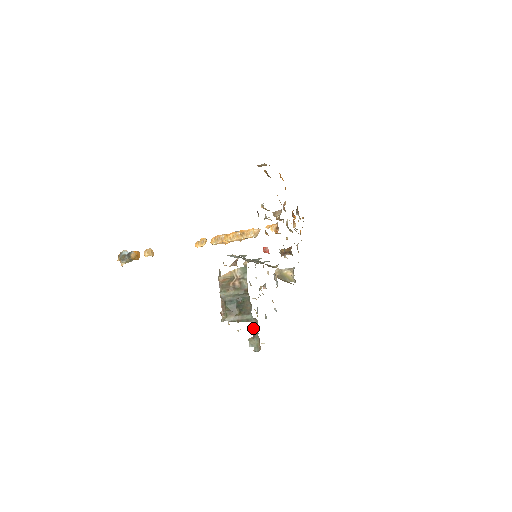
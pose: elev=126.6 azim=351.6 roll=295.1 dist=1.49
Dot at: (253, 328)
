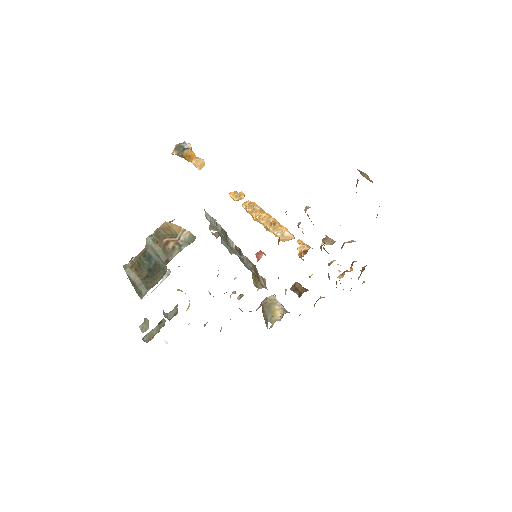
Dot at: (165, 315)
